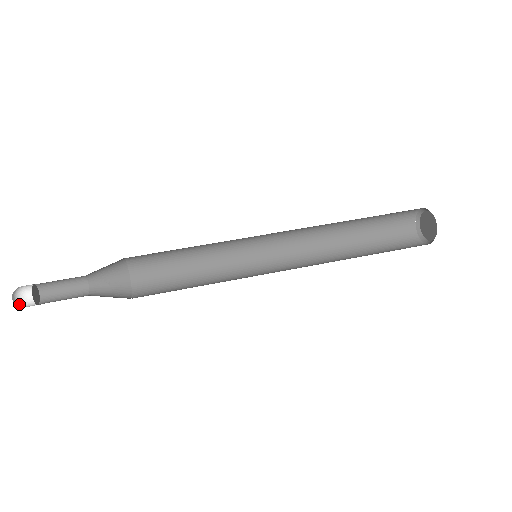
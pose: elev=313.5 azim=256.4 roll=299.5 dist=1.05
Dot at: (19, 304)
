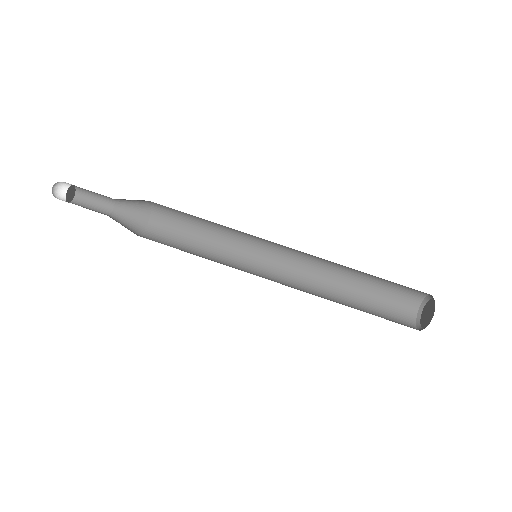
Dot at: (59, 187)
